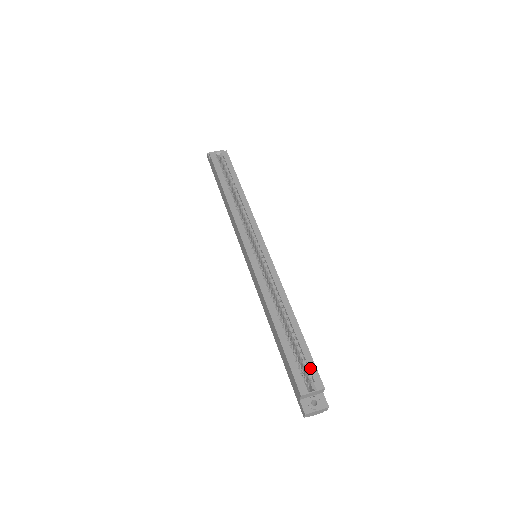
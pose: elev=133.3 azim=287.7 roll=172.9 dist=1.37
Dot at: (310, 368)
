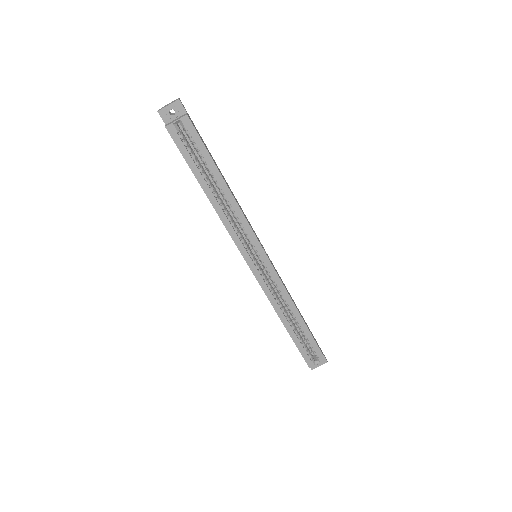
Dot at: (315, 350)
